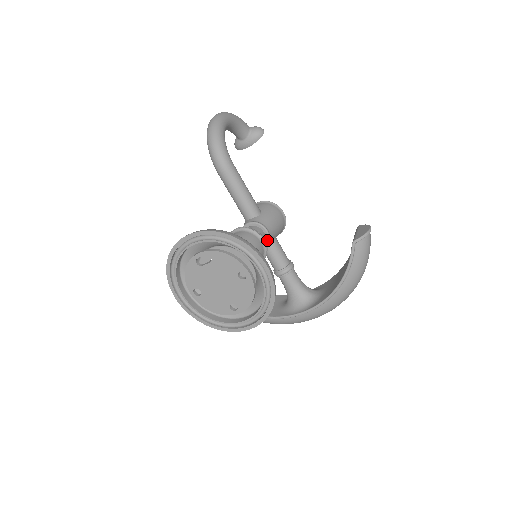
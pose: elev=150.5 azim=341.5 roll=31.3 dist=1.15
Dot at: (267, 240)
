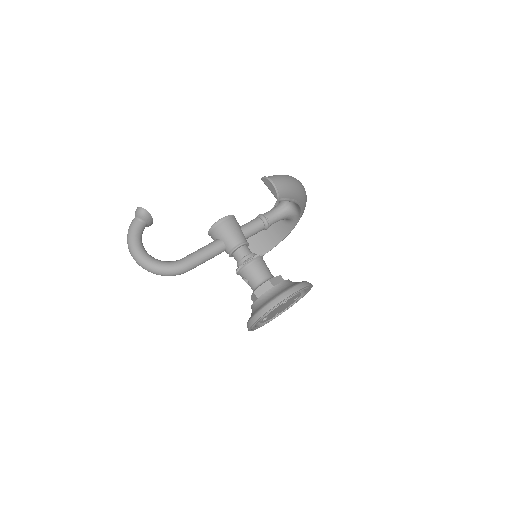
Dot at: (246, 244)
